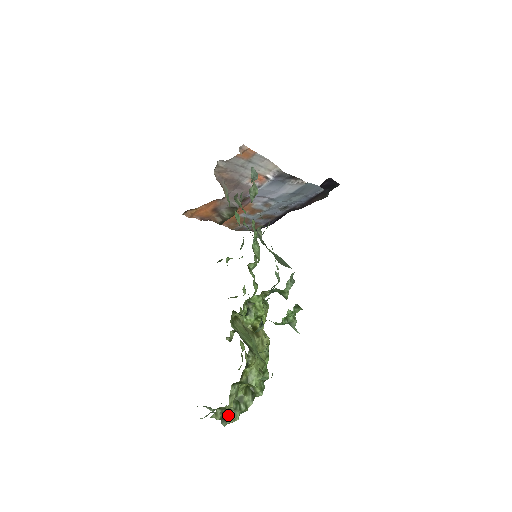
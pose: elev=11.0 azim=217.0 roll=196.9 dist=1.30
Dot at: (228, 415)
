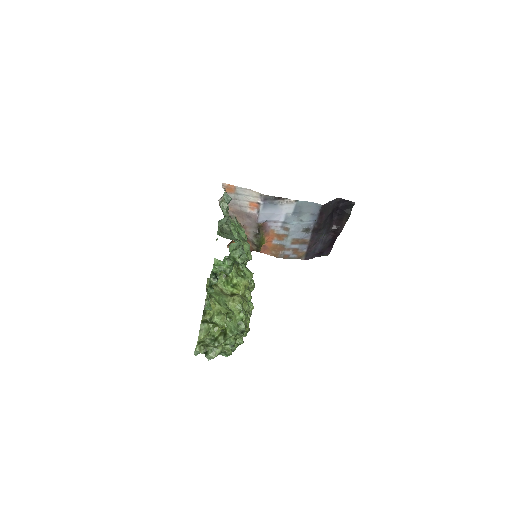
Dot at: (210, 351)
